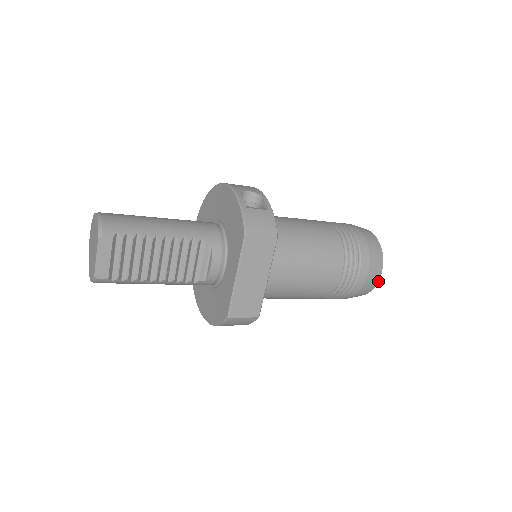
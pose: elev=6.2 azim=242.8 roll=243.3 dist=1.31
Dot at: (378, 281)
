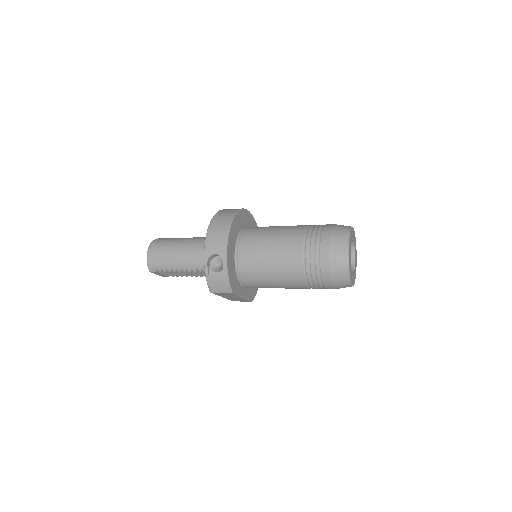
Dot at: occluded
